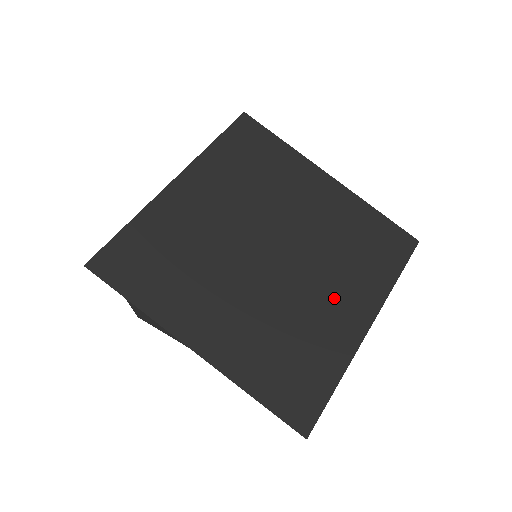
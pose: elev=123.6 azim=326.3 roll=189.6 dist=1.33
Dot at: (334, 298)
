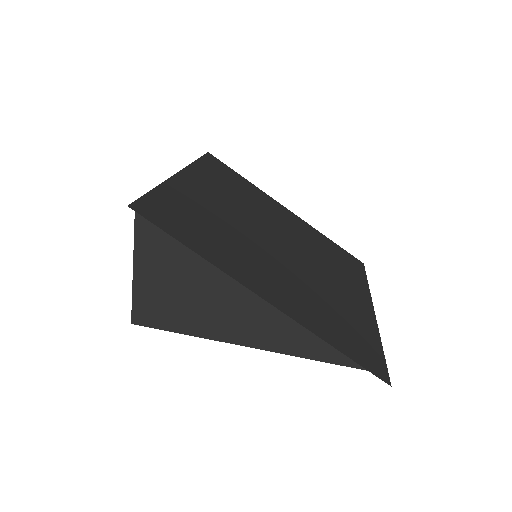
Dot at: (340, 285)
